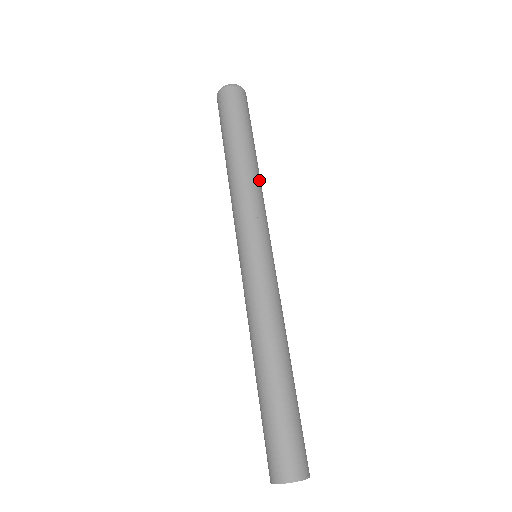
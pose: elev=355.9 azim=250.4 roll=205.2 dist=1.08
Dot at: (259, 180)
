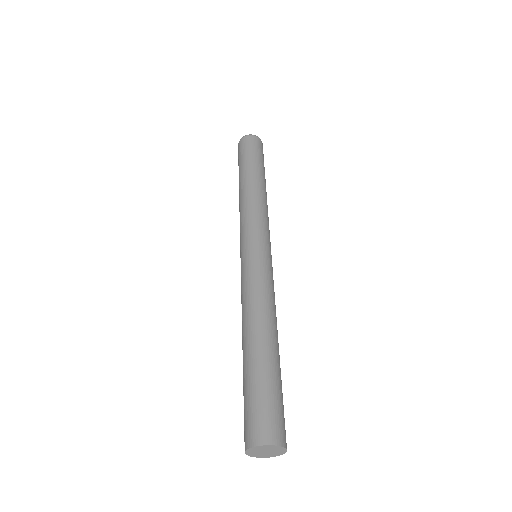
Dot at: (264, 198)
